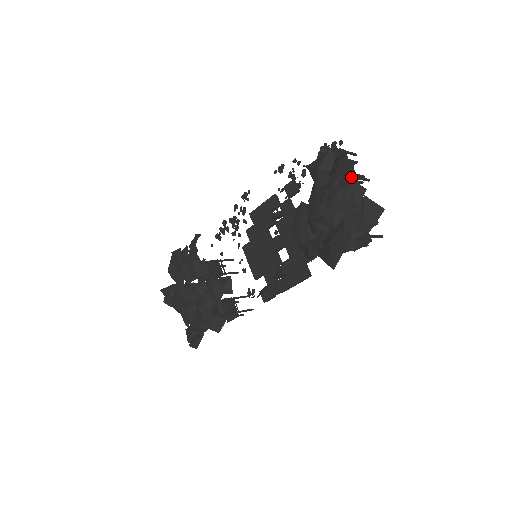
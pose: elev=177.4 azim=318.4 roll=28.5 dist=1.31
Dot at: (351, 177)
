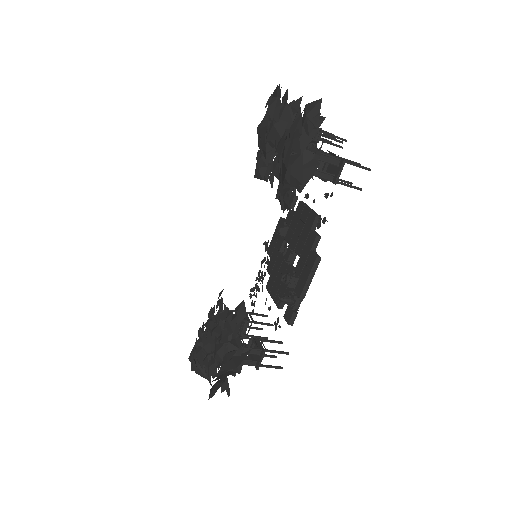
Dot at: occluded
